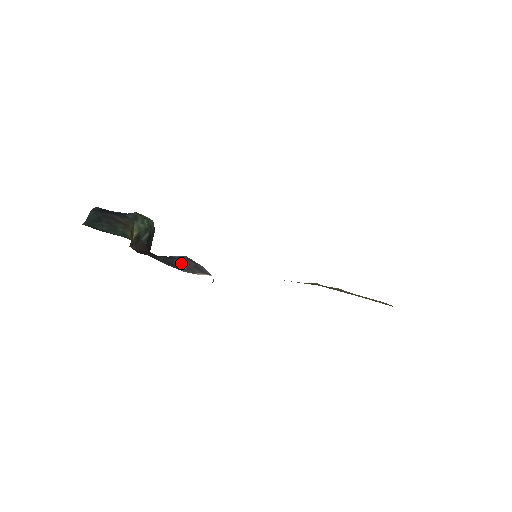
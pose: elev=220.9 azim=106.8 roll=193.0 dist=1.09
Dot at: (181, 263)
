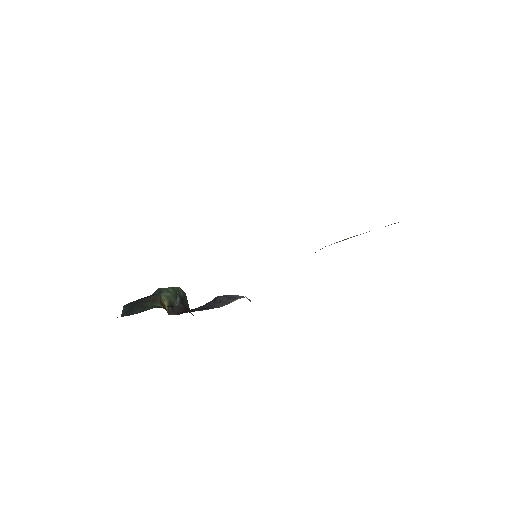
Dot at: (216, 303)
